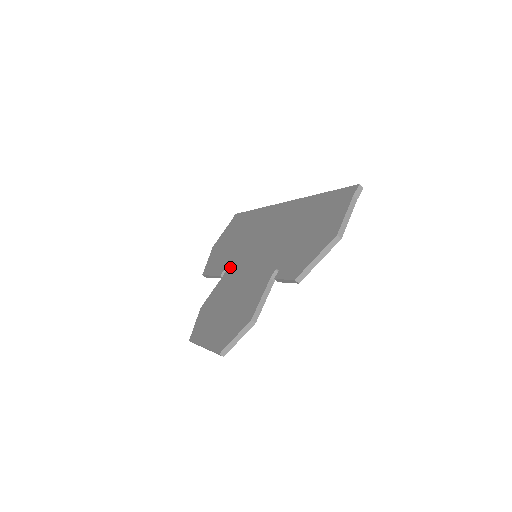
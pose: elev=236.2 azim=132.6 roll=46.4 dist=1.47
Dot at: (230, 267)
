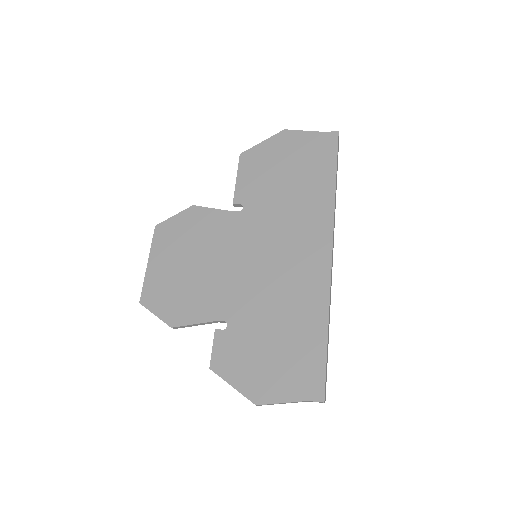
Dot at: (243, 216)
